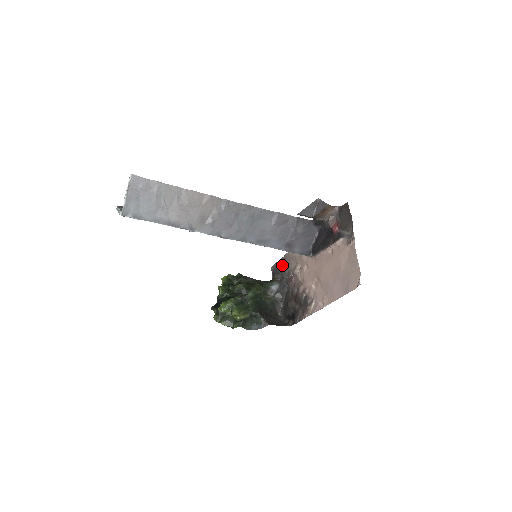
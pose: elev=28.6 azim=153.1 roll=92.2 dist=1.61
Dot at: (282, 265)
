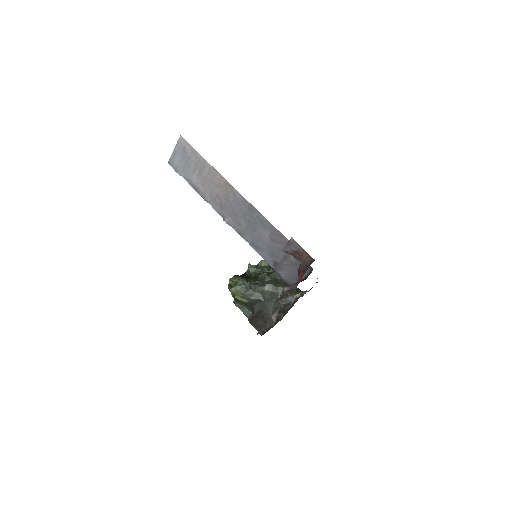
Dot at: occluded
